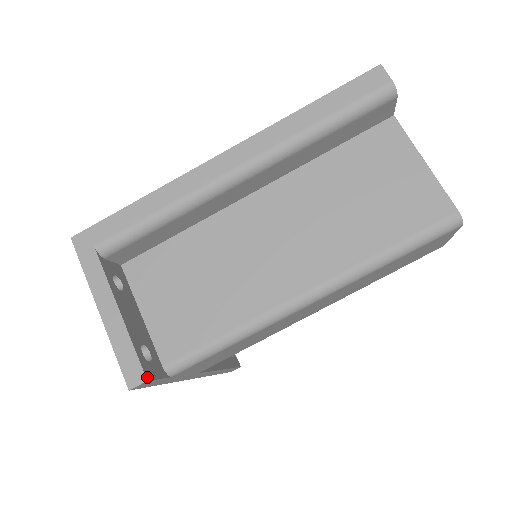
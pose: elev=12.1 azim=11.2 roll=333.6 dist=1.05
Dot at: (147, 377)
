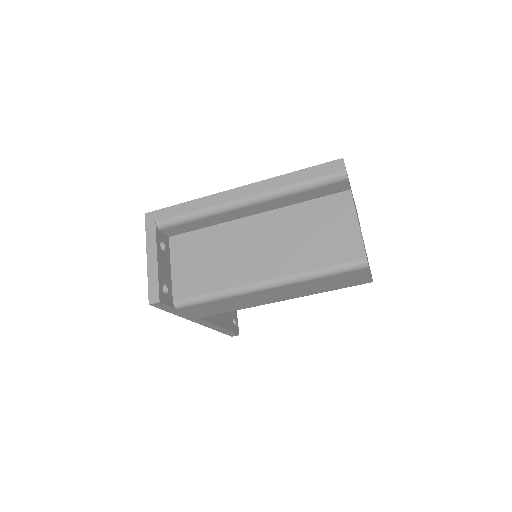
Dot at: (160, 300)
